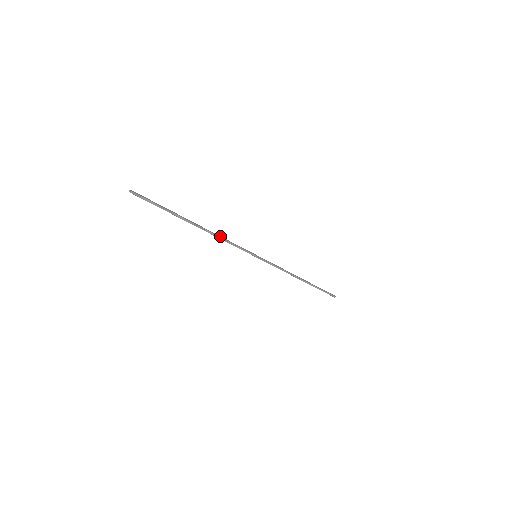
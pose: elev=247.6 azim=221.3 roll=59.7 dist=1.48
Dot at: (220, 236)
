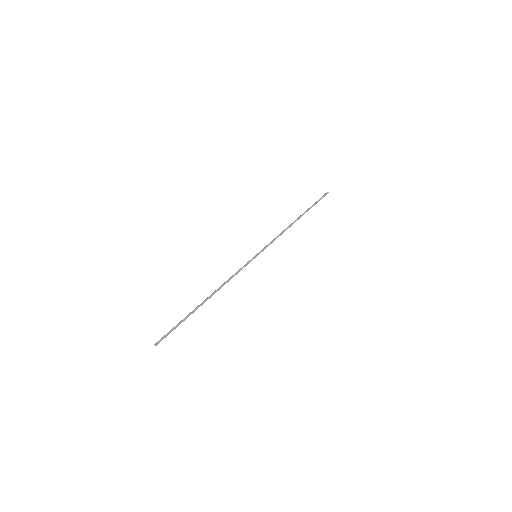
Dot at: (225, 282)
